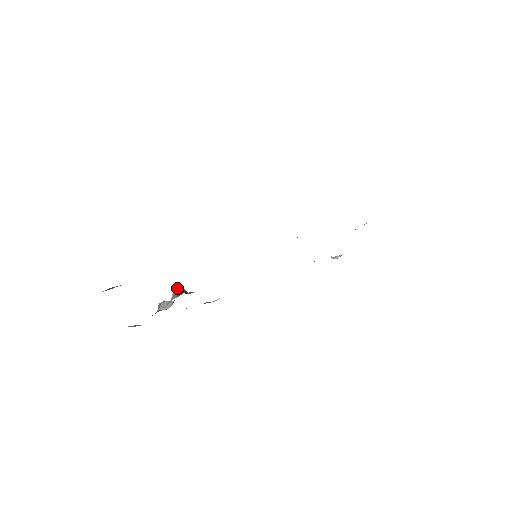
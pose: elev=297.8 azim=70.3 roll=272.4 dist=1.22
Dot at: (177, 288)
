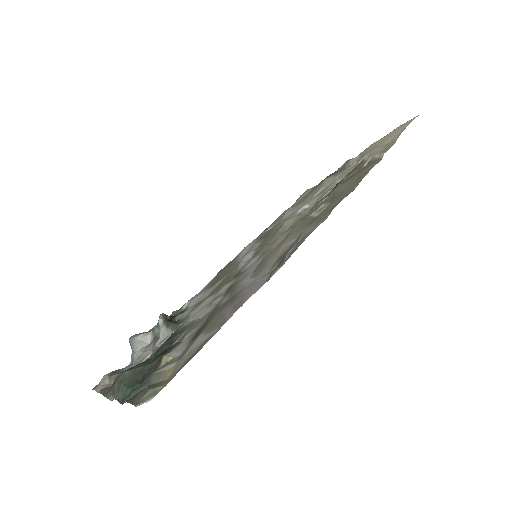
Dot at: (163, 320)
